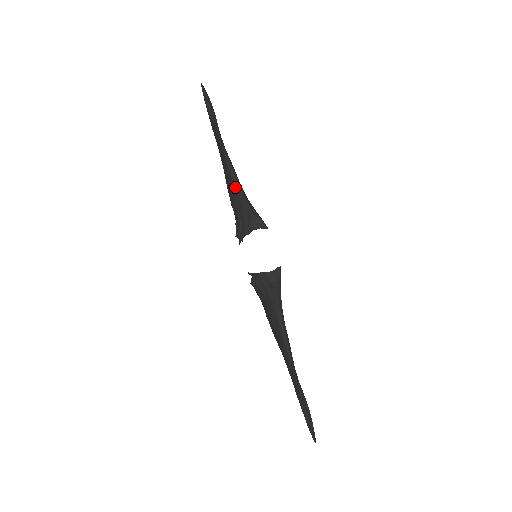
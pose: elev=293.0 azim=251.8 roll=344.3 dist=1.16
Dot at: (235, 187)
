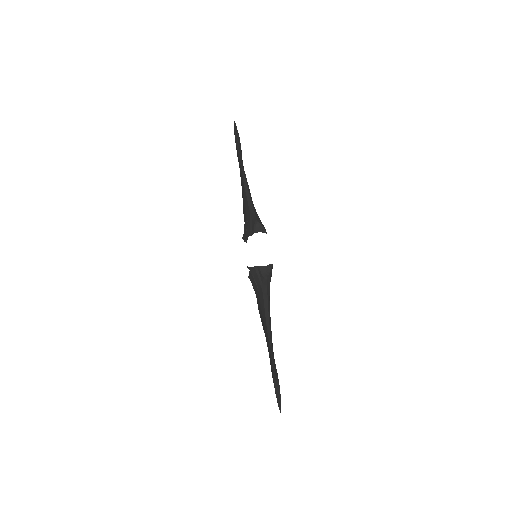
Dot at: (247, 199)
